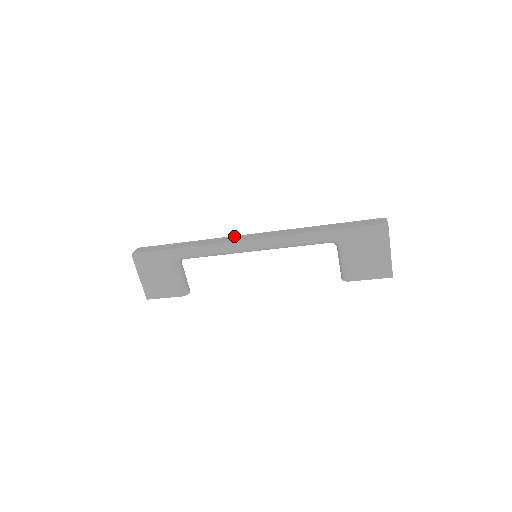
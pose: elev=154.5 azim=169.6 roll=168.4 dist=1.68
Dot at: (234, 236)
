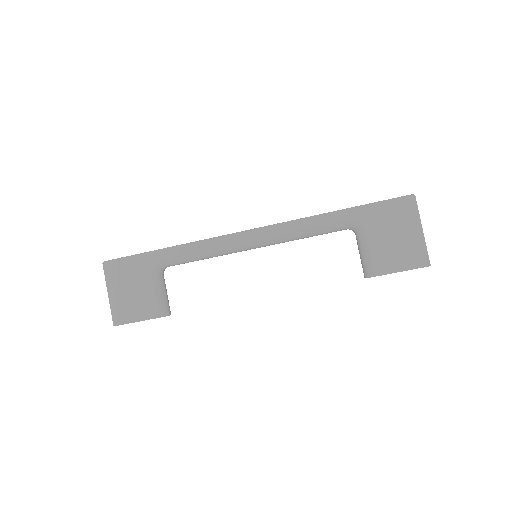
Dot at: occluded
